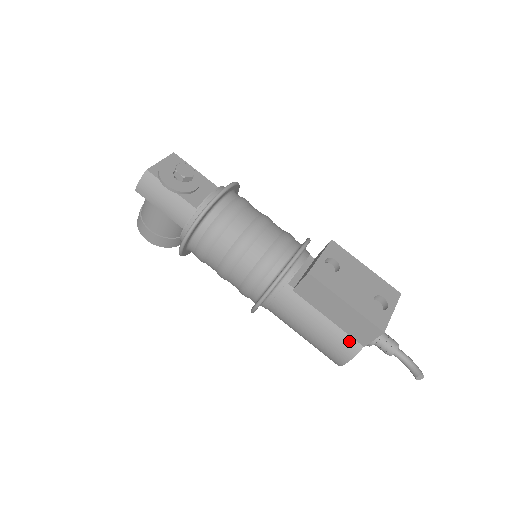
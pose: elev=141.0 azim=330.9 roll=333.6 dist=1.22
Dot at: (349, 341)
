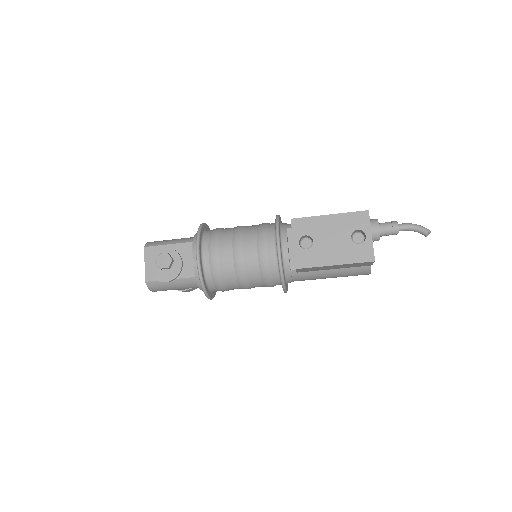
Dot at: (359, 268)
